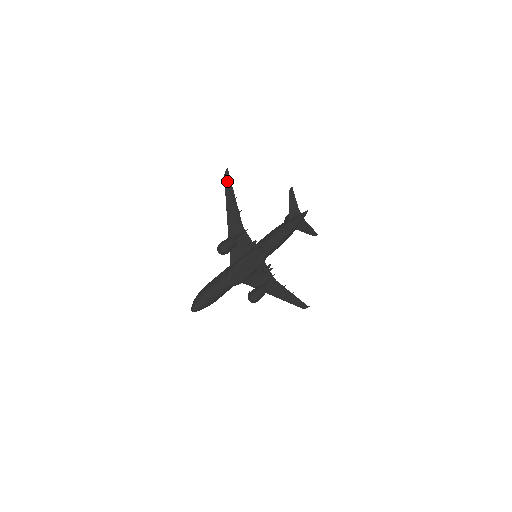
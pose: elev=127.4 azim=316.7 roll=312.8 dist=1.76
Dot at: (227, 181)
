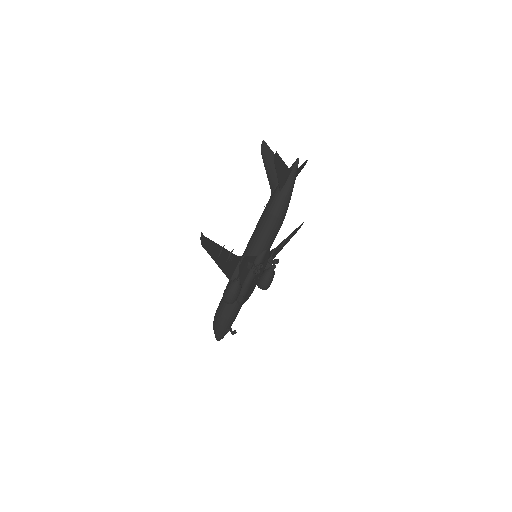
Dot at: (207, 245)
